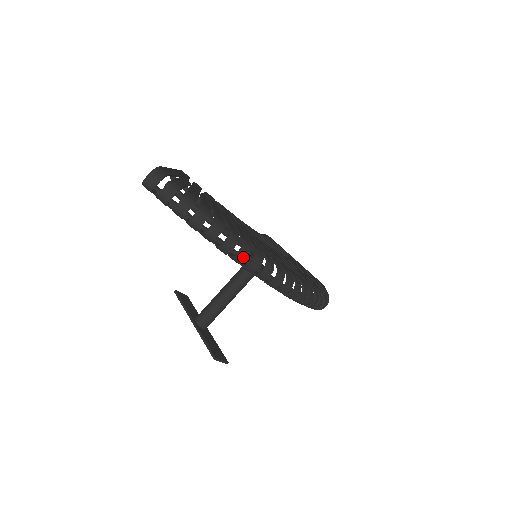
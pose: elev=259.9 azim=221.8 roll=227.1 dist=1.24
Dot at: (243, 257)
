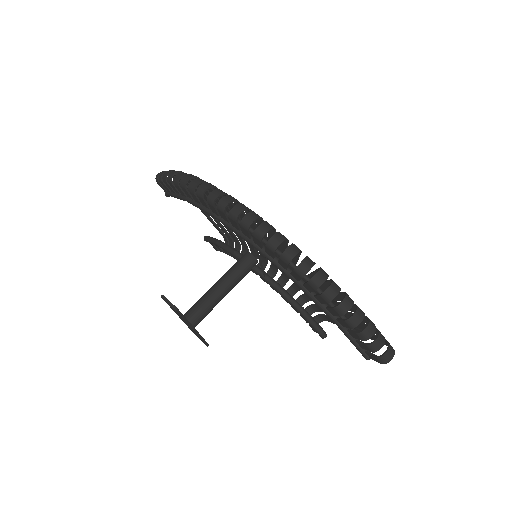
Dot at: (195, 183)
